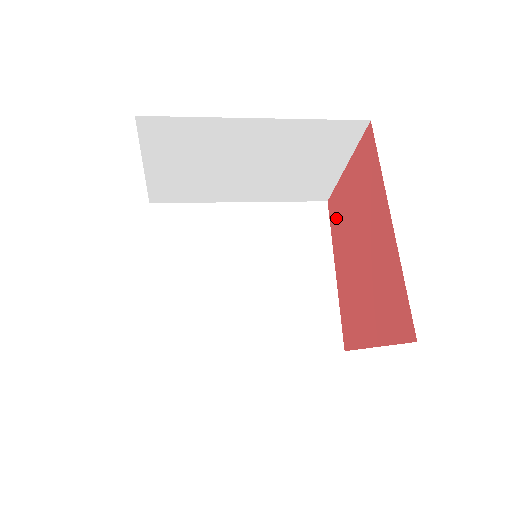
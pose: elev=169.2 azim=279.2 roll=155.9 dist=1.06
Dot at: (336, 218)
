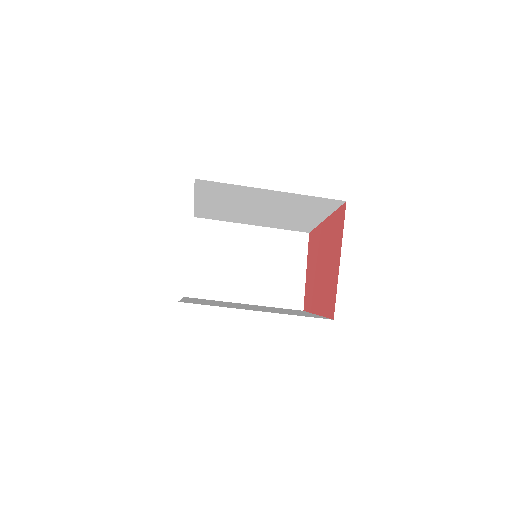
Dot at: (309, 298)
